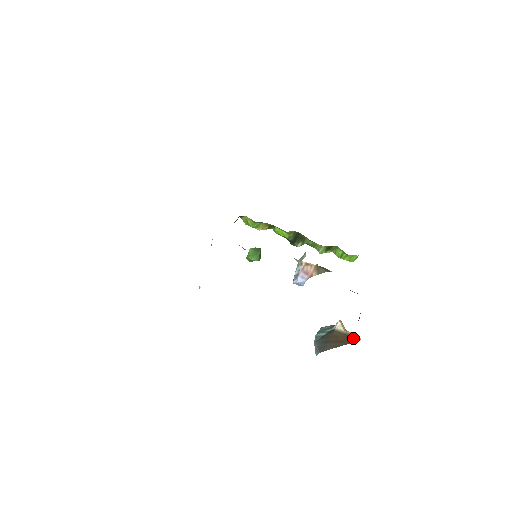
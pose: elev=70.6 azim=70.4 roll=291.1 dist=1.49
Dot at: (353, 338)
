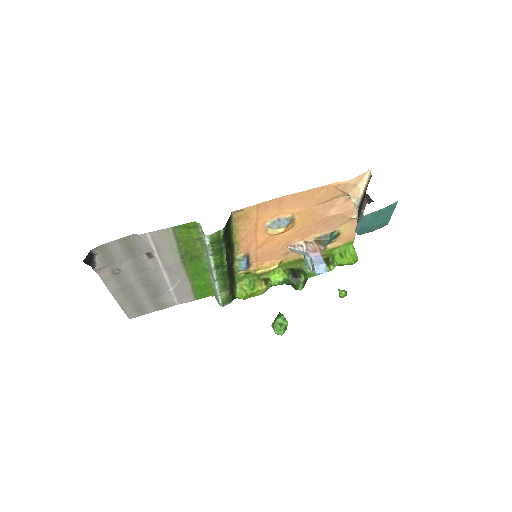
Dot at: occluded
